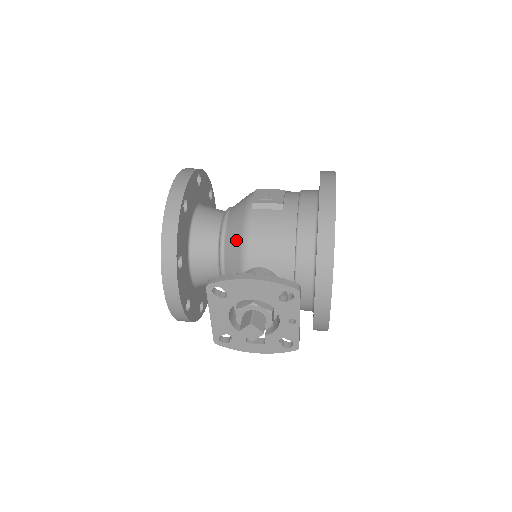
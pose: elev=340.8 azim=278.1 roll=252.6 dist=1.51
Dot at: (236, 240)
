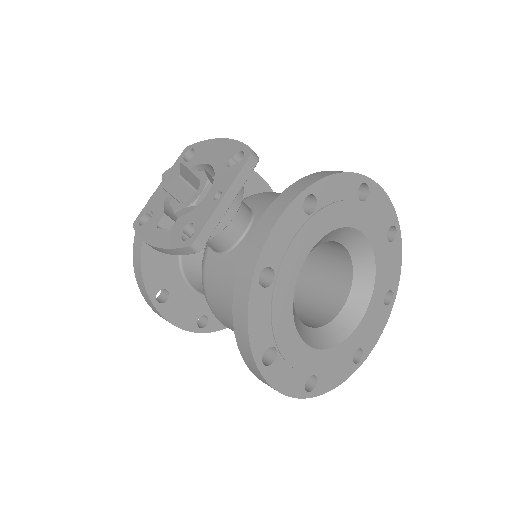
Dot at: occluded
